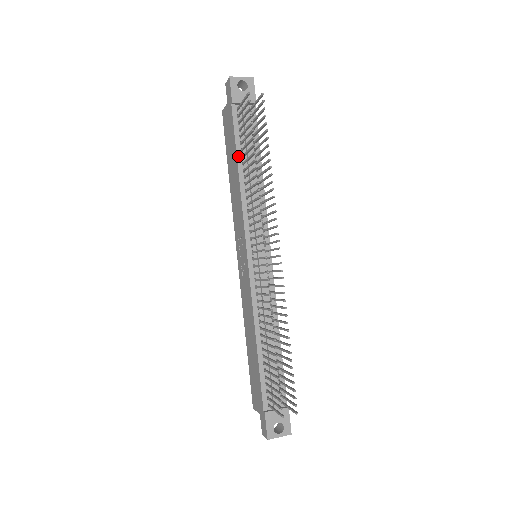
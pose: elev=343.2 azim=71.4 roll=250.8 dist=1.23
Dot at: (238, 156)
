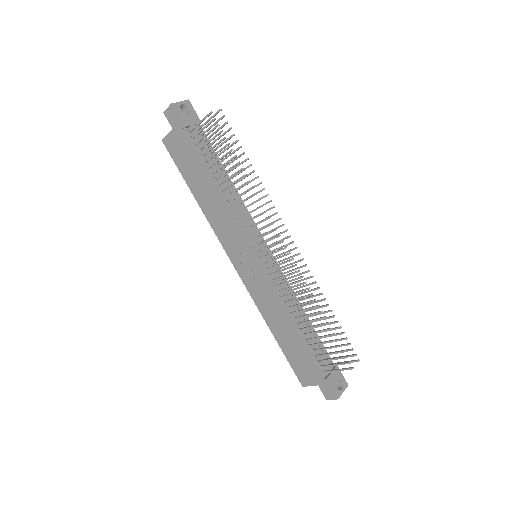
Dot at: (209, 174)
